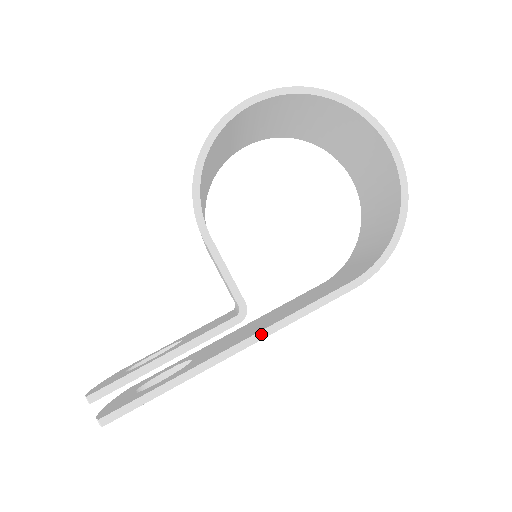
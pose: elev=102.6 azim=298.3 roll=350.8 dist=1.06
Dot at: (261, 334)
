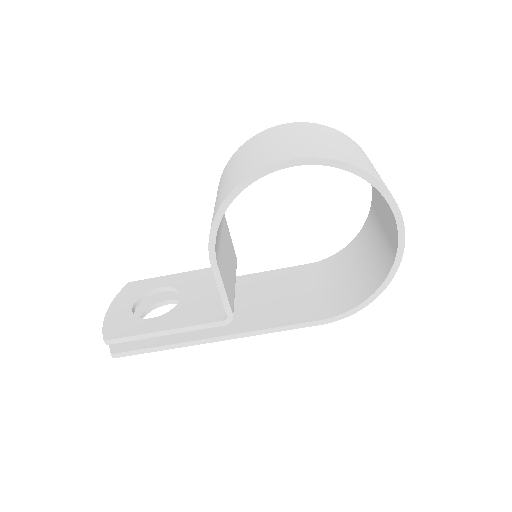
Dot at: (238, 335)
